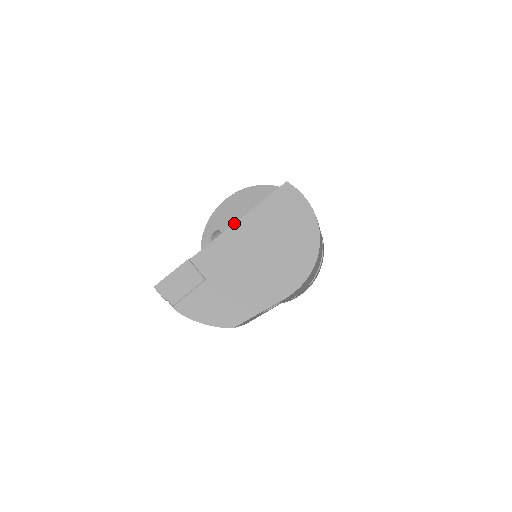
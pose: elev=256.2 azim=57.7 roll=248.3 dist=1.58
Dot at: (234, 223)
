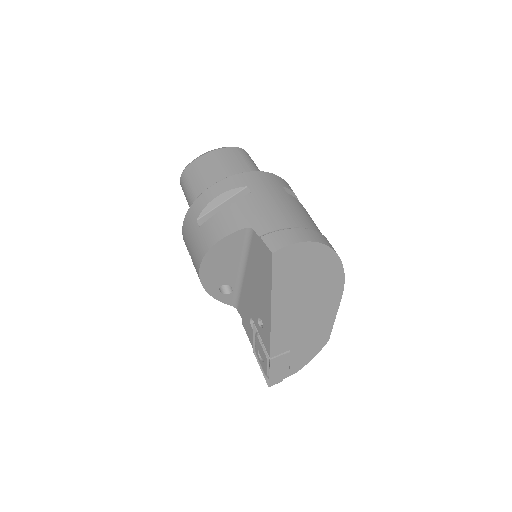
Dot at: (271, 316)
